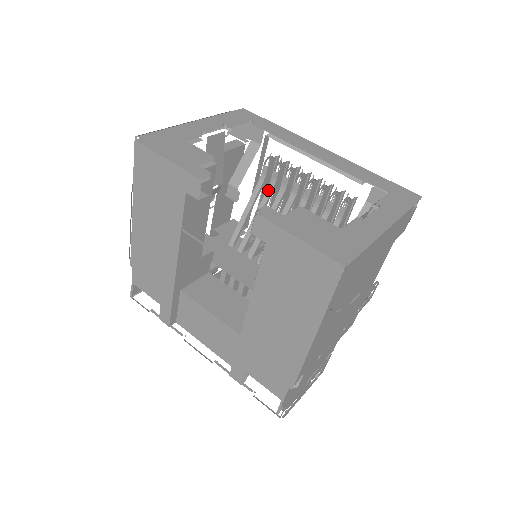
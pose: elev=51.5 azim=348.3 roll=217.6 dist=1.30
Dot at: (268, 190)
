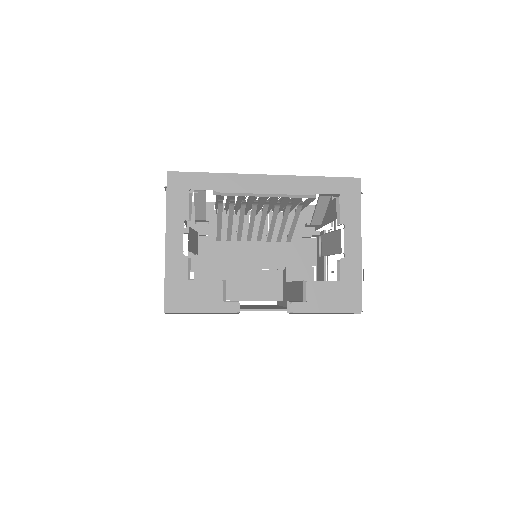
Dot at: (230, 208)
